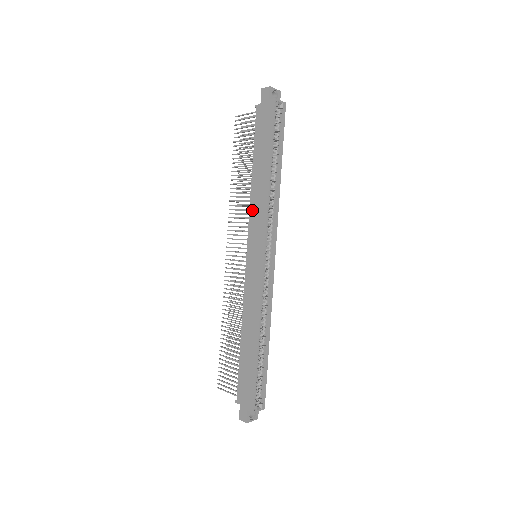
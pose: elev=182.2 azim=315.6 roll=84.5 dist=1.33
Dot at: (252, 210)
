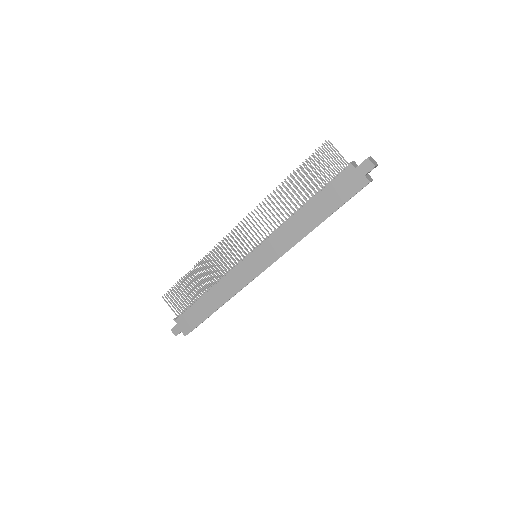
Dot at: (280, 233)
